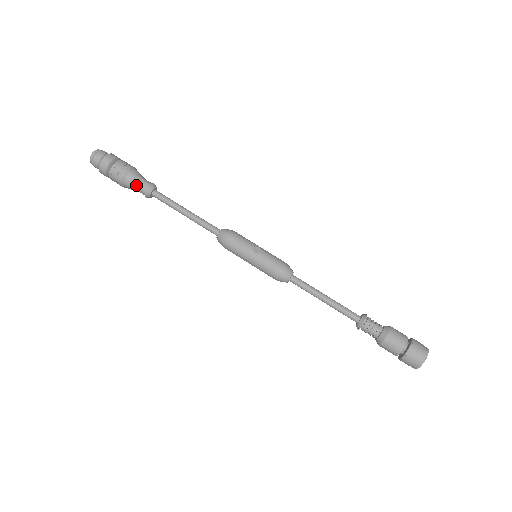
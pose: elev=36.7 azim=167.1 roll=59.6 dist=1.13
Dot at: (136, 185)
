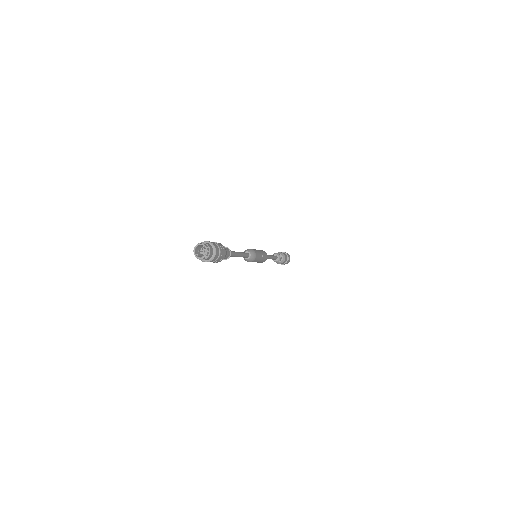
Dot at: occluded
